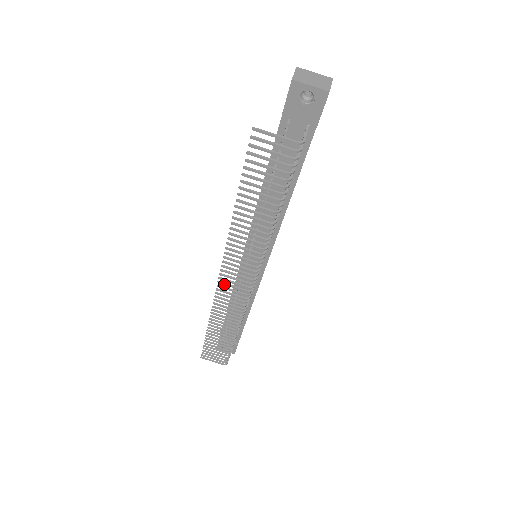
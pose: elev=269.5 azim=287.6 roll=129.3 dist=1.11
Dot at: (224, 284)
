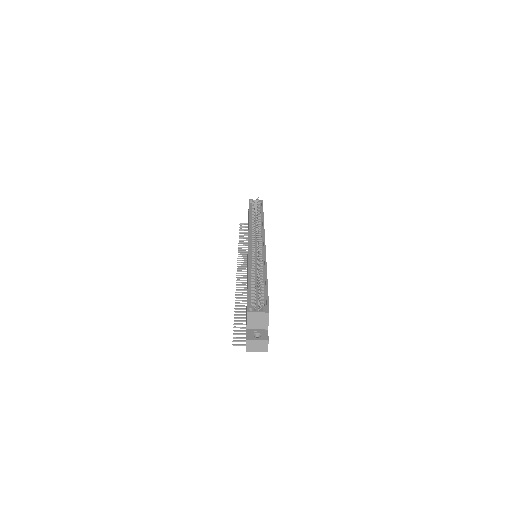
Dot at: (241, 269)
